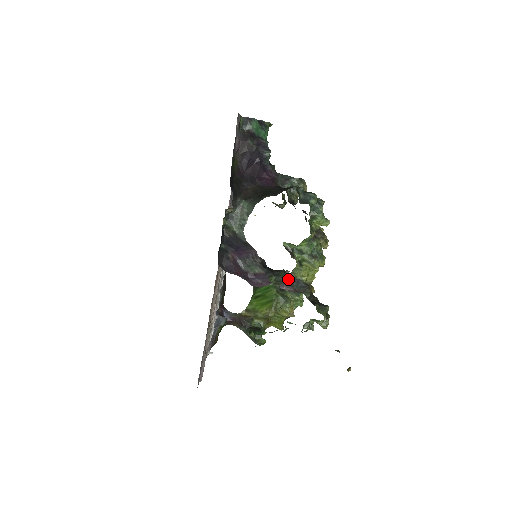
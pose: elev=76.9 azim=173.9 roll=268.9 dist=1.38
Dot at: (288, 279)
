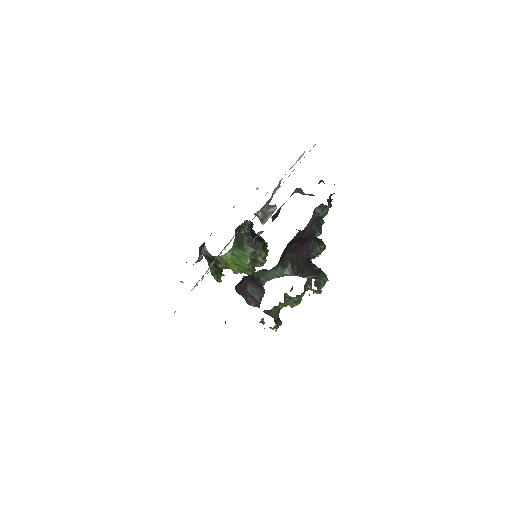
Dot at: occluded
